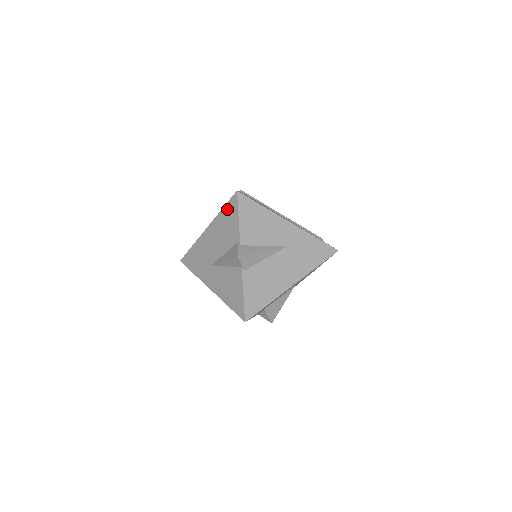
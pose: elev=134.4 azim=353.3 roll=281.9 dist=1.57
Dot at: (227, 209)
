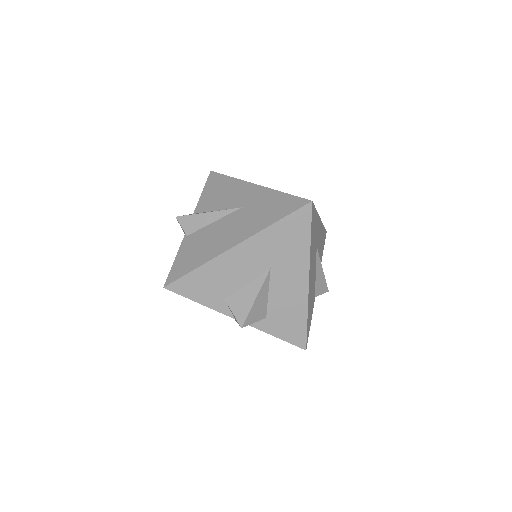
Dot at: occluded
